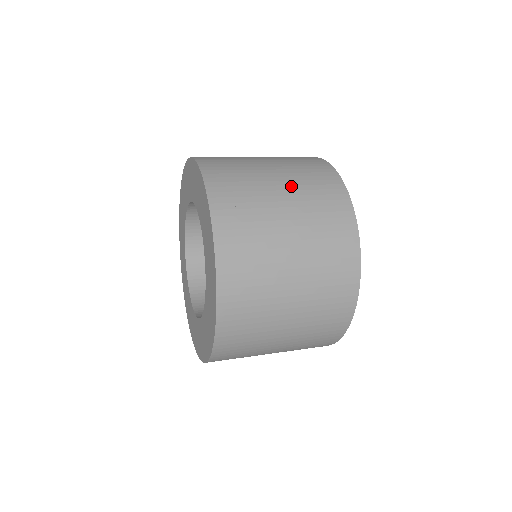
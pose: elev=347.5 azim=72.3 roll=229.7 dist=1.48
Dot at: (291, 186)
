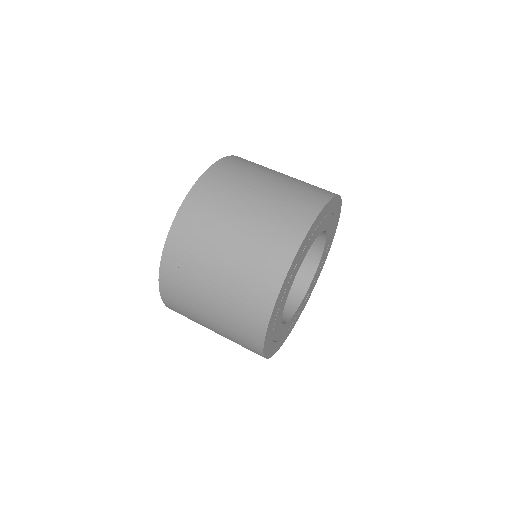
Dot at: (258, 213)
